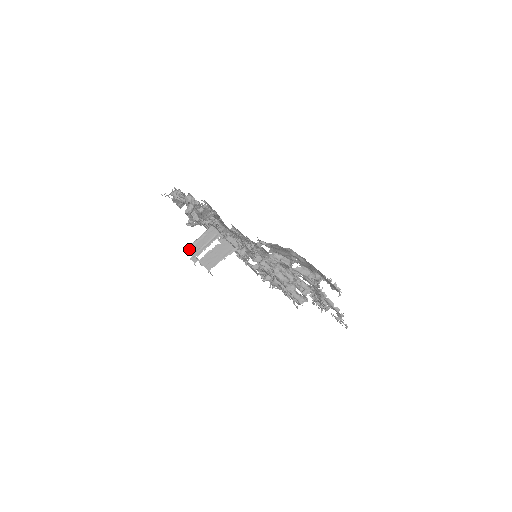
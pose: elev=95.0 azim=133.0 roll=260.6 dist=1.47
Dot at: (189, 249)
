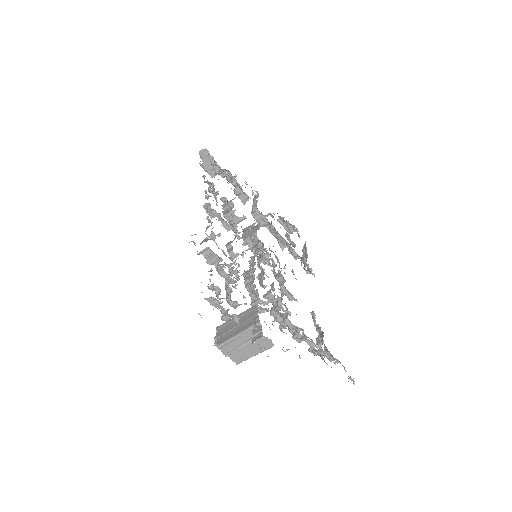
Dot at: occluded
